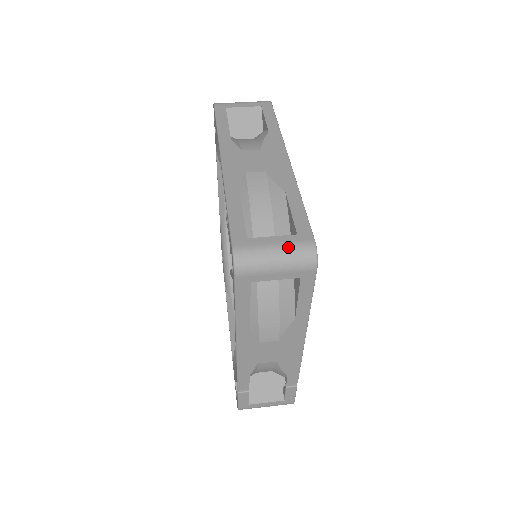
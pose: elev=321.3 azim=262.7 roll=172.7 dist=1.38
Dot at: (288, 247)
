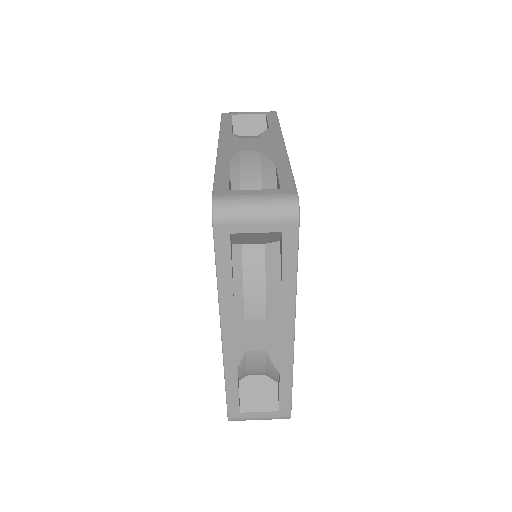
Dot at: (269, 419)
